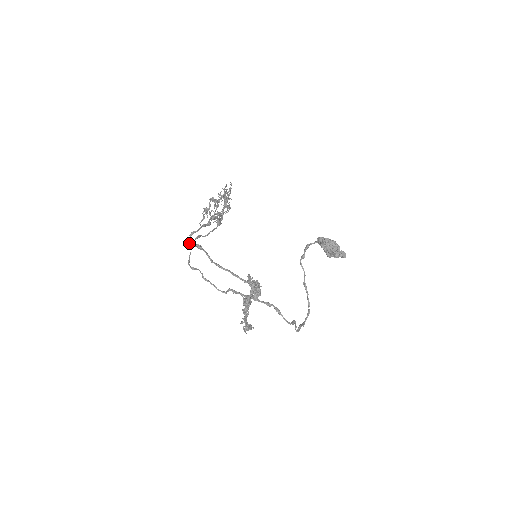
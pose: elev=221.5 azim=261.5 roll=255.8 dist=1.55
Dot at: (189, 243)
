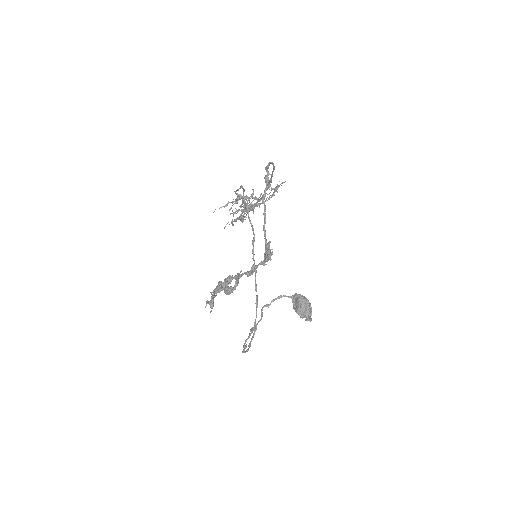
Dot at: (268, 165)
